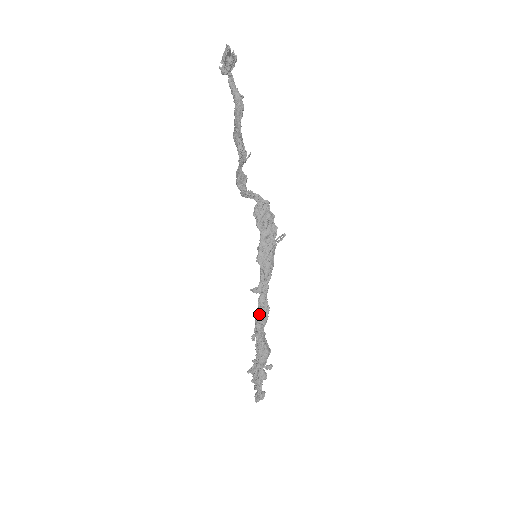
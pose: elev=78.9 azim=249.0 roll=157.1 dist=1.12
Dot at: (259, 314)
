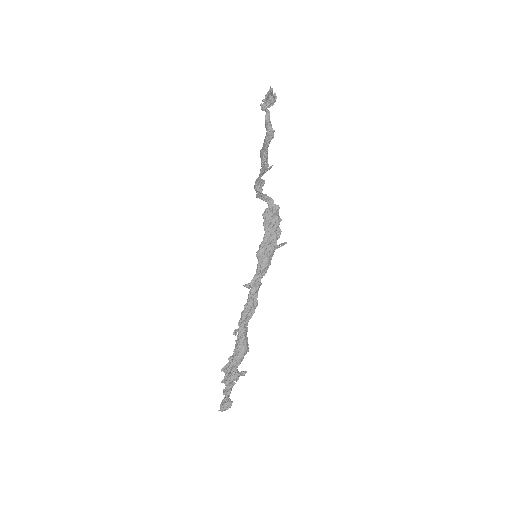
Dot at: (247, 304)
